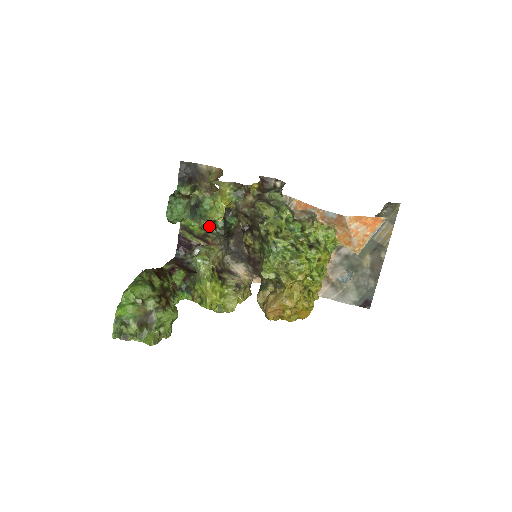
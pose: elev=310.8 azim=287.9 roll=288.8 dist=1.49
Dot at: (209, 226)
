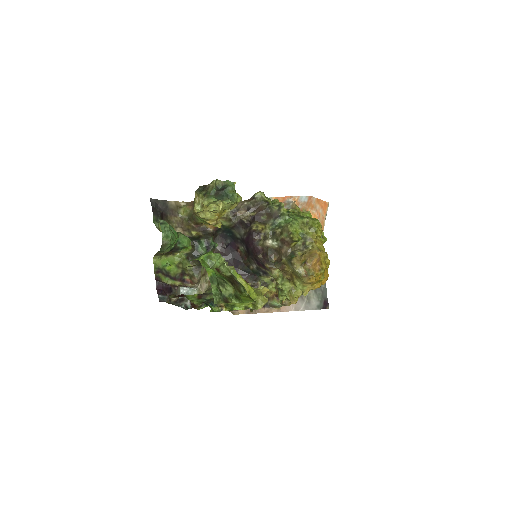
Dot at: (185, 262)
